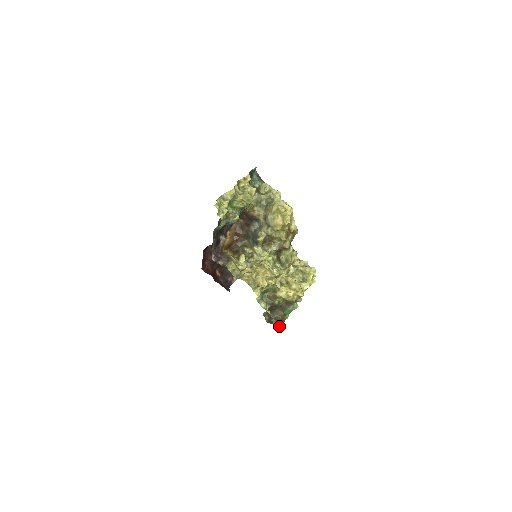
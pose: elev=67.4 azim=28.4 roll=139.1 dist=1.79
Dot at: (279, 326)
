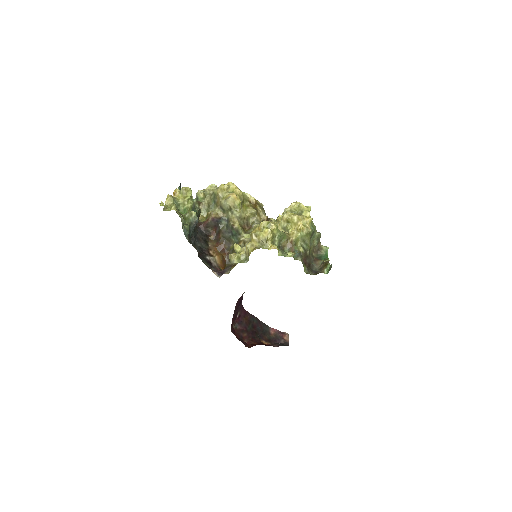
Dot at: (329, 268)
